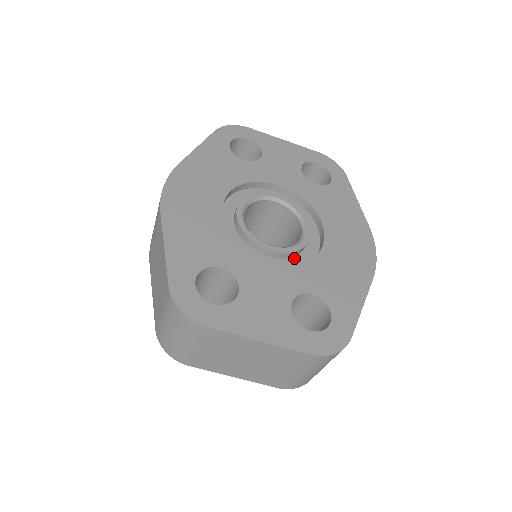
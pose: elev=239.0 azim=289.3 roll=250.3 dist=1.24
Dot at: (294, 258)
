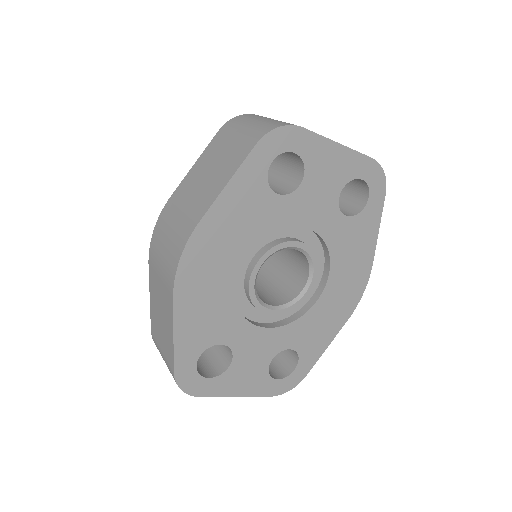
Dot at: occluded
